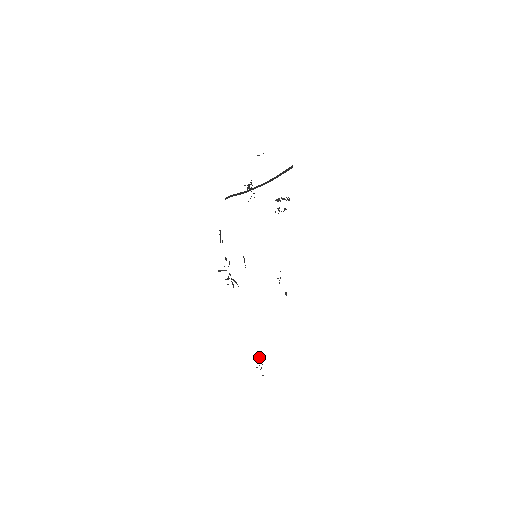
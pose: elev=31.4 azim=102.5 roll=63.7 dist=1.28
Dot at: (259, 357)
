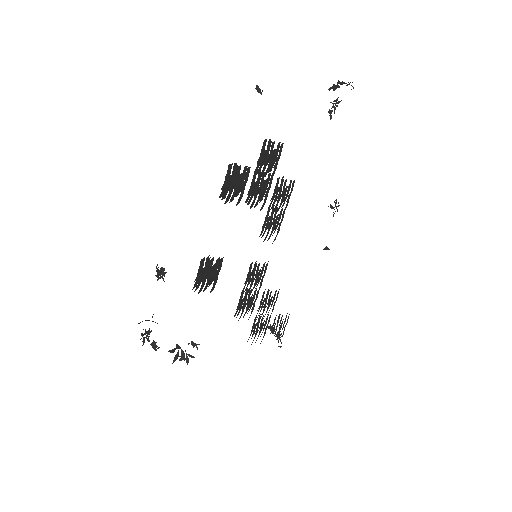
Dot at: occluded
